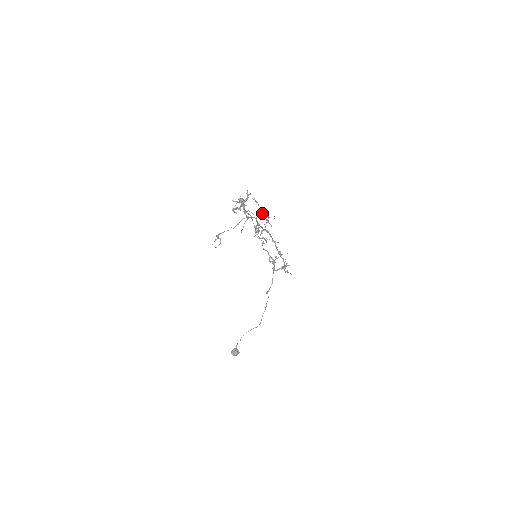
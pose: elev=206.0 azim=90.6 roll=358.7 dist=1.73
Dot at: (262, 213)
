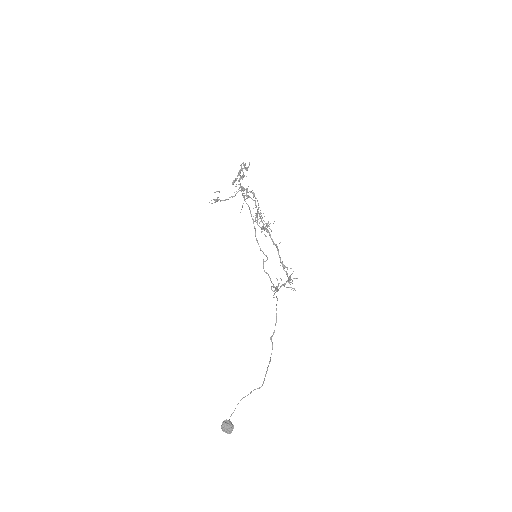
Dot at: (261, 213)
